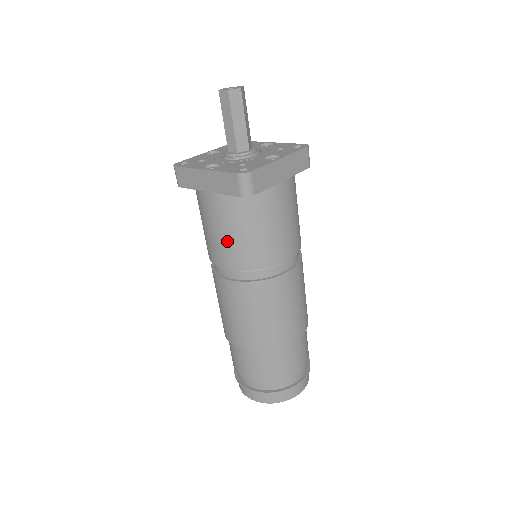
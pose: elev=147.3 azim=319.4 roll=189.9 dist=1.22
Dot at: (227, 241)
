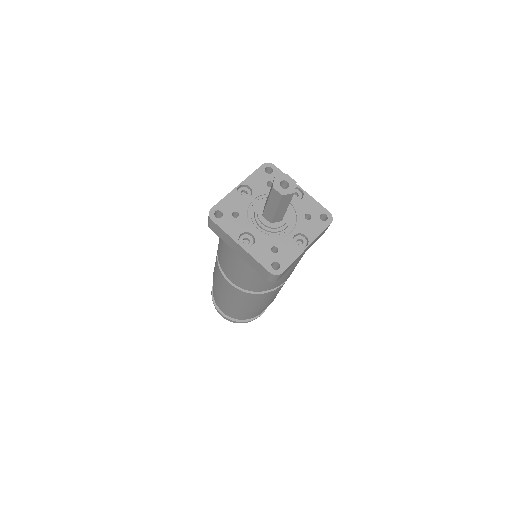
Dot at: (242, 277)
